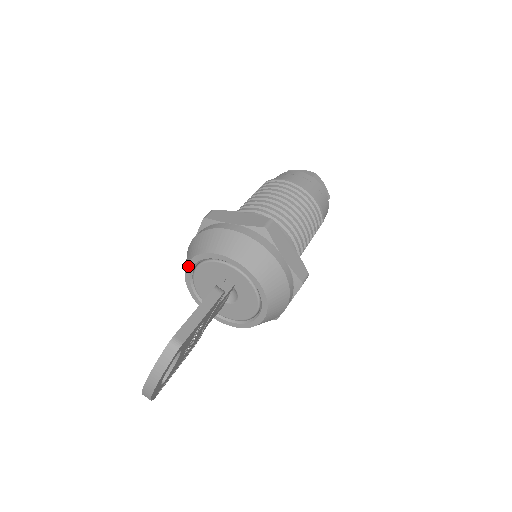
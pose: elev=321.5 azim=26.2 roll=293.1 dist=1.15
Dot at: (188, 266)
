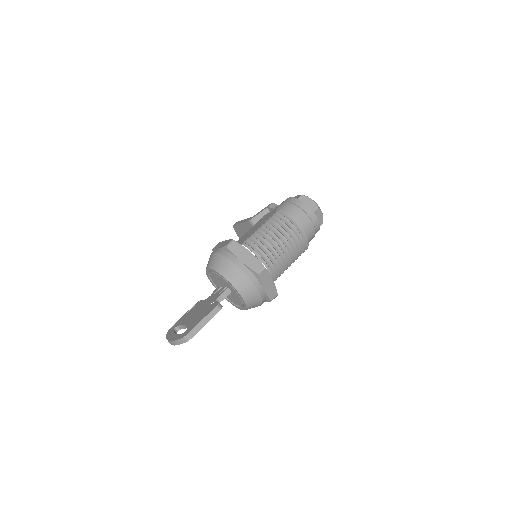
Dot at: (209, 269)
